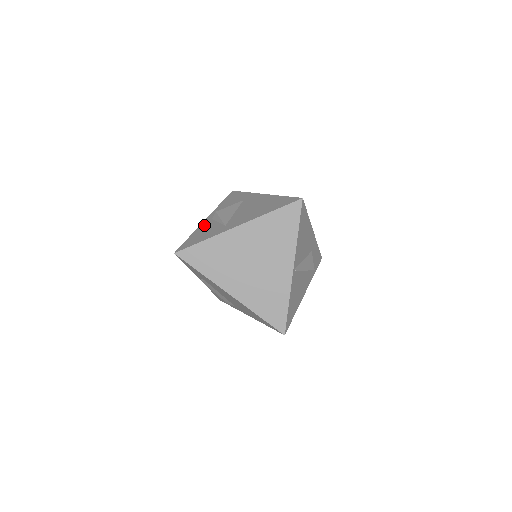
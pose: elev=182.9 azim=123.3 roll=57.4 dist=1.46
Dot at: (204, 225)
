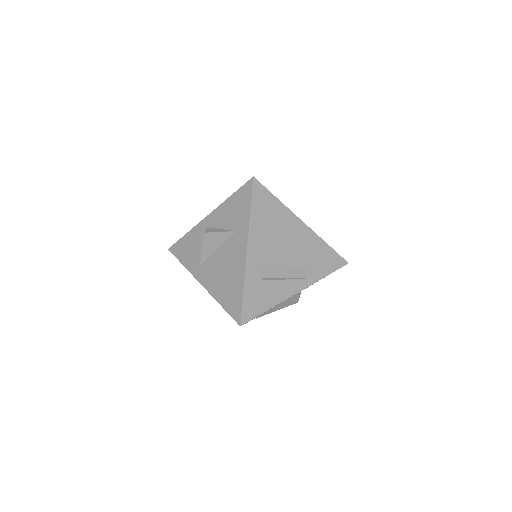
Dot at: (198, 231)
